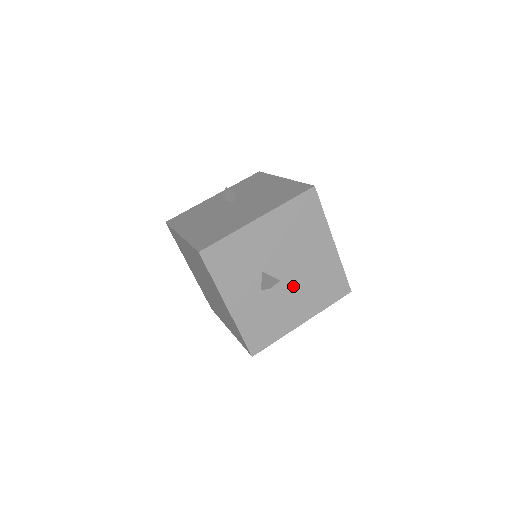
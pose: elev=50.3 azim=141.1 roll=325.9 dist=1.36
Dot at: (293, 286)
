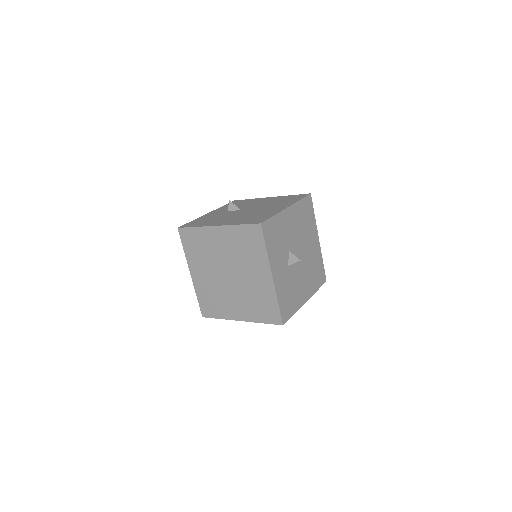
Dot at: (302, 268)
